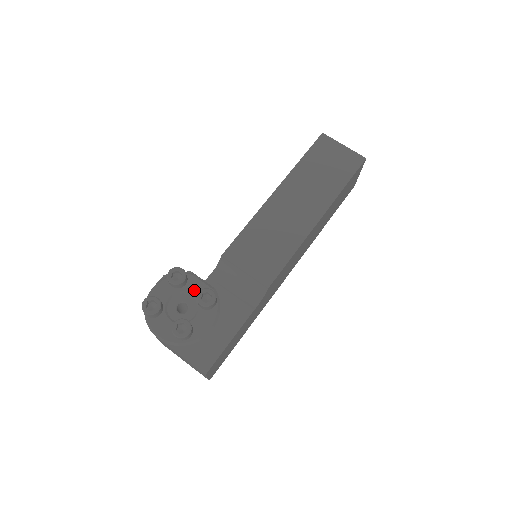
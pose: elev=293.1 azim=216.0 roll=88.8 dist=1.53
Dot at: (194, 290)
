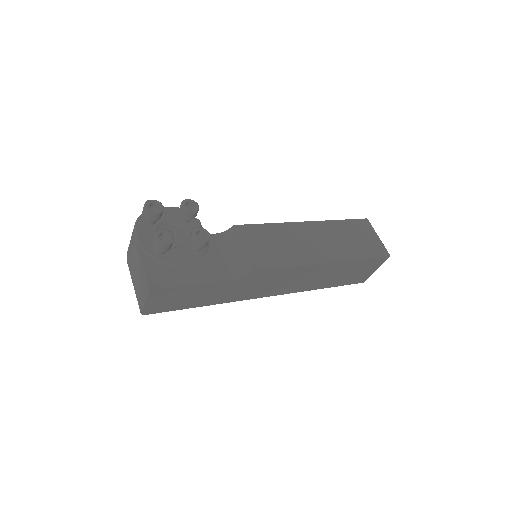
Dot at: occluded
